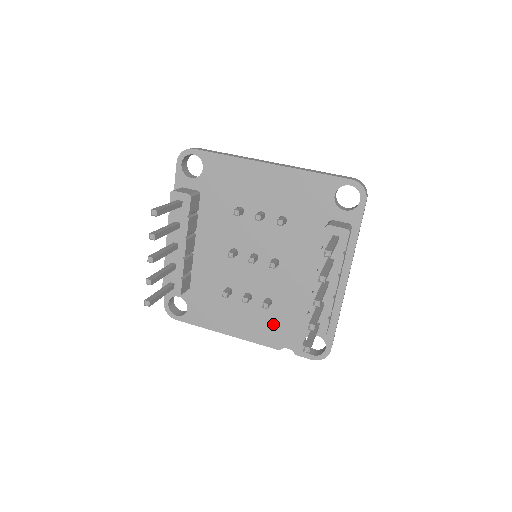
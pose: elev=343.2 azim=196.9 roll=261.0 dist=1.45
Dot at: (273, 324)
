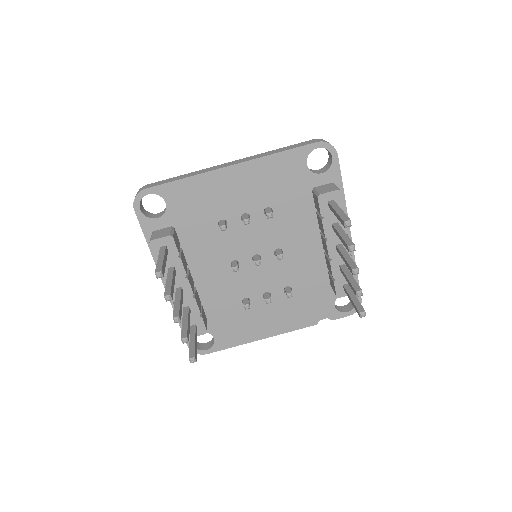
Dot at: (301, 306)
